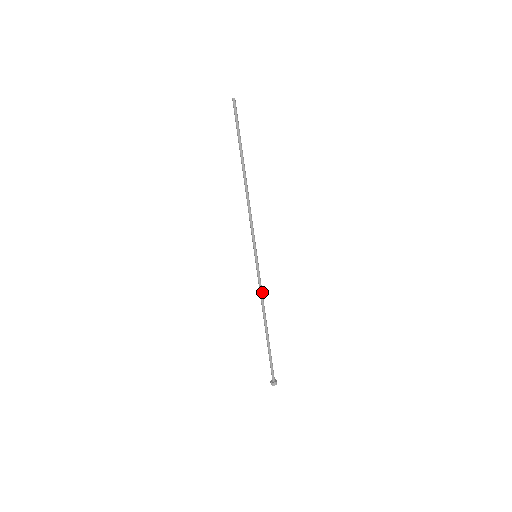
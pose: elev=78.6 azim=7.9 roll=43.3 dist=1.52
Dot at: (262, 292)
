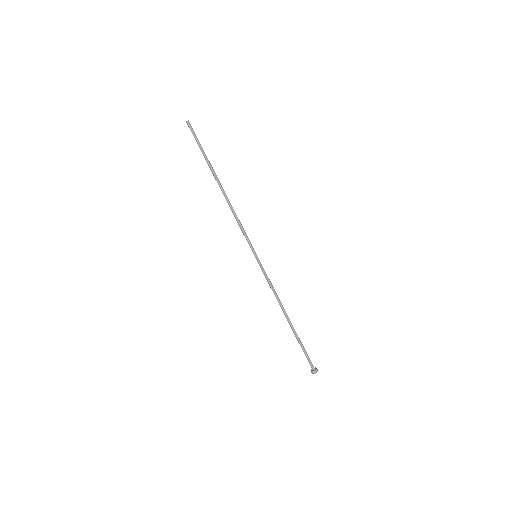
Dot at: (273, 288)
